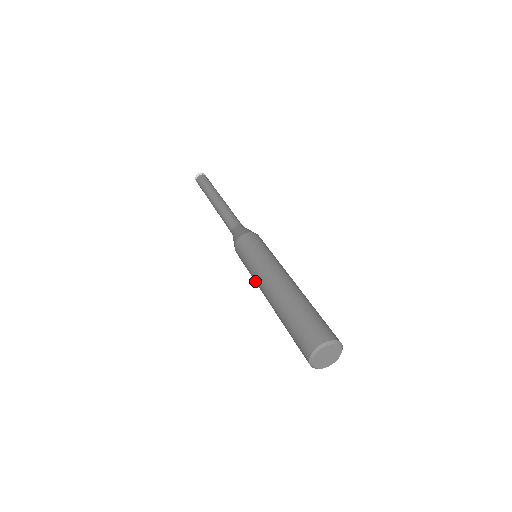
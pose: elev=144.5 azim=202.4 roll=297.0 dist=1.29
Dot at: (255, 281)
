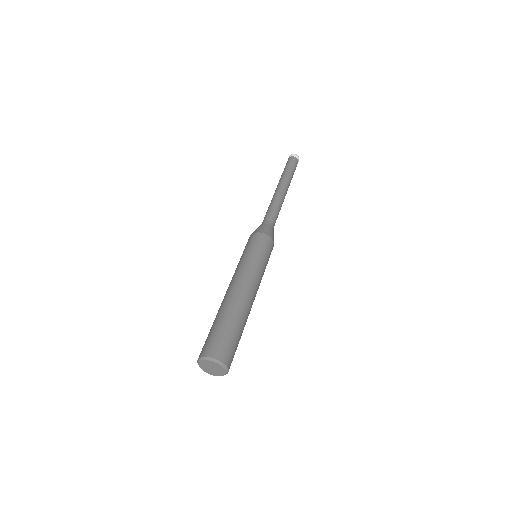
Dot at: (237, 269)
